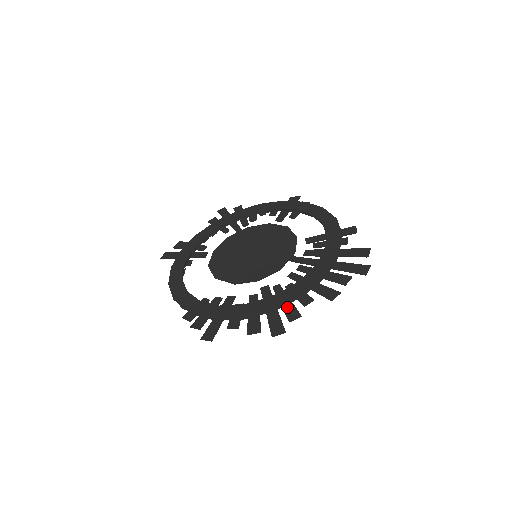
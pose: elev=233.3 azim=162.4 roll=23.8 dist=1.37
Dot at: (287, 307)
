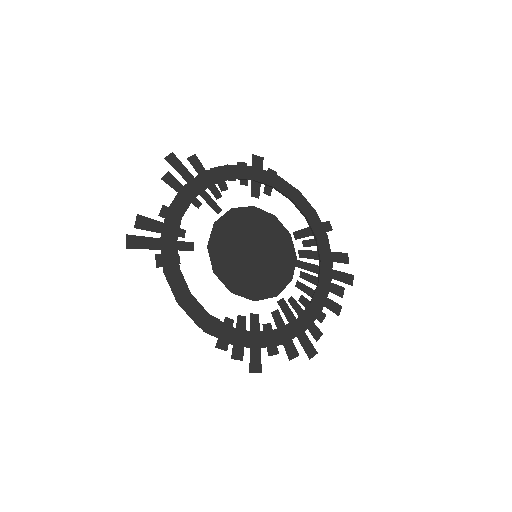
Dot at: (309, 325)
